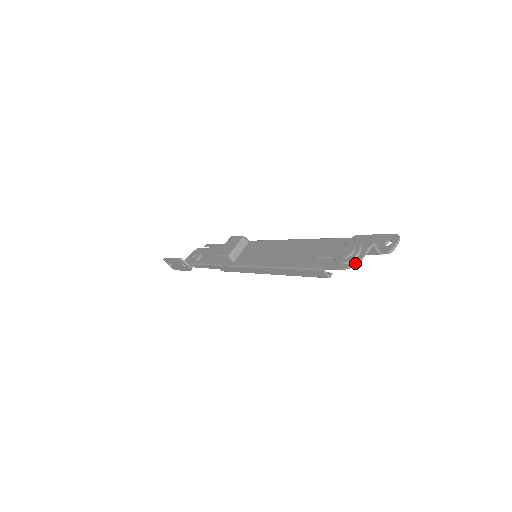
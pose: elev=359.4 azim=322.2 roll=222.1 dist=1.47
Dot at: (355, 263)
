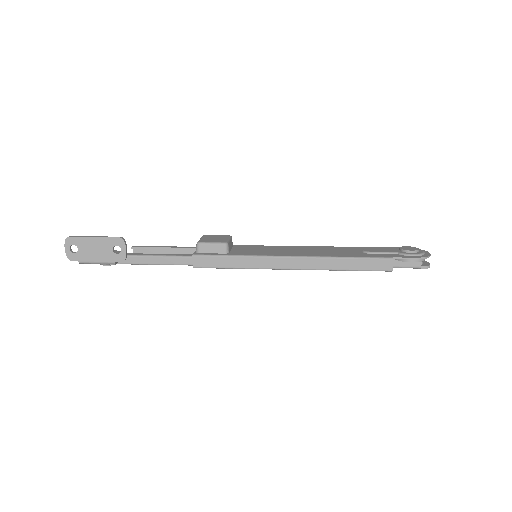
Dot at: (429, 256)
